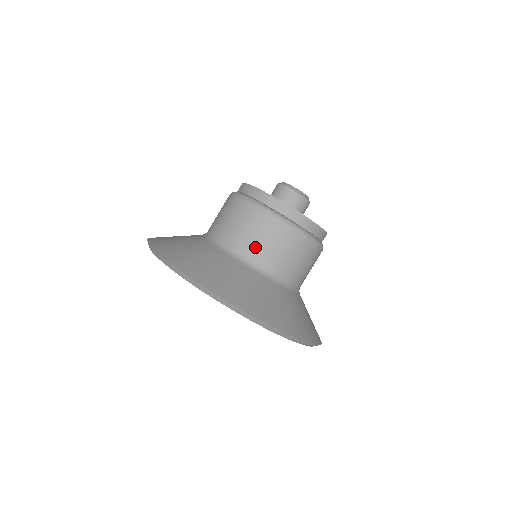
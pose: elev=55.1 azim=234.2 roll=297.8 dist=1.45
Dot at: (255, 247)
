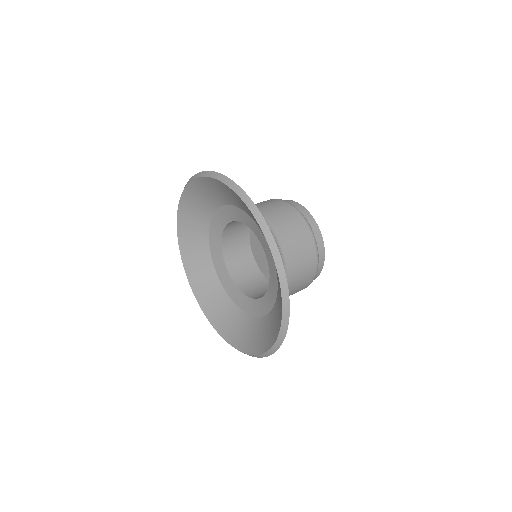
Dot at: (267, 211)
